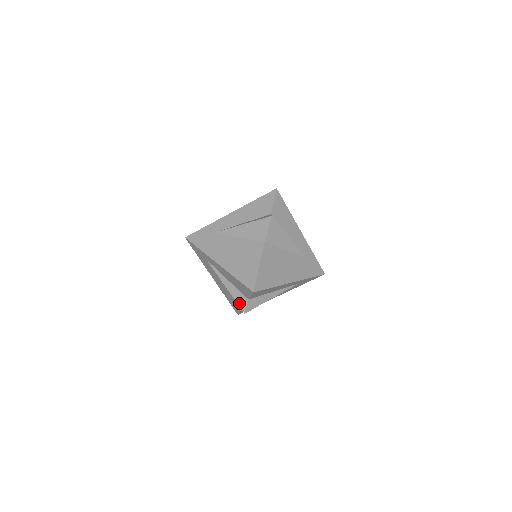
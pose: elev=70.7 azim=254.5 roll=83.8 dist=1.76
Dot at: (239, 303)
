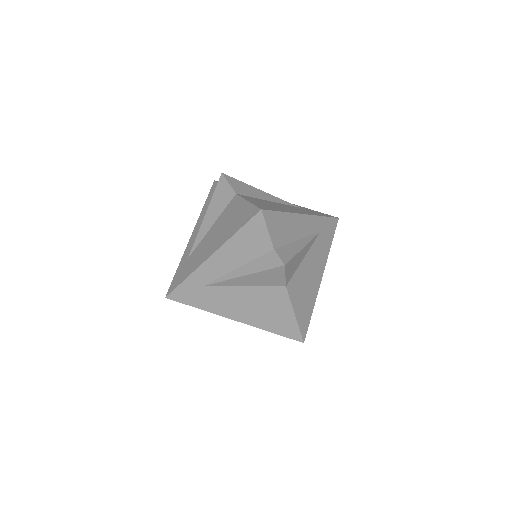
Dot at: (269, 266)
